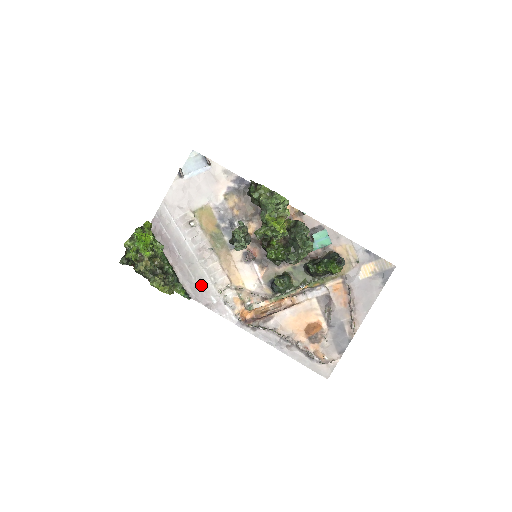
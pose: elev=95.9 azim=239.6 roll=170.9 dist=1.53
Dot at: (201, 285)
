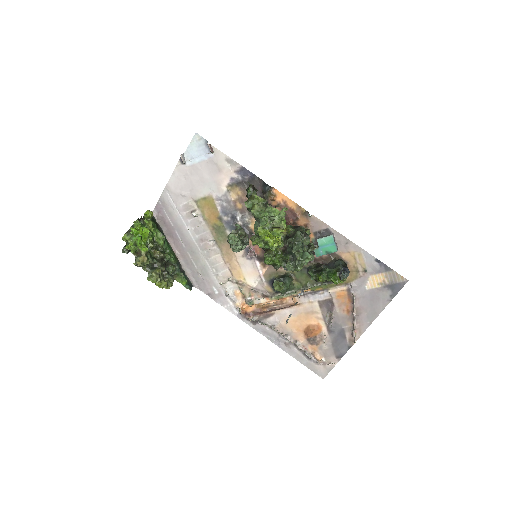
Dot at: (203, 275)
